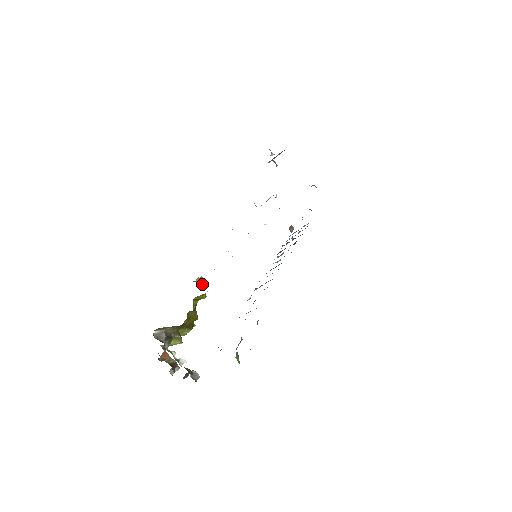
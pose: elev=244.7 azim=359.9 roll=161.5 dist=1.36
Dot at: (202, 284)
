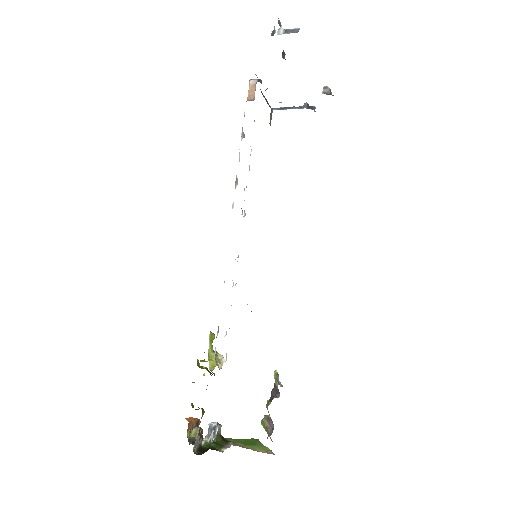
Dot at: (211, 341)
